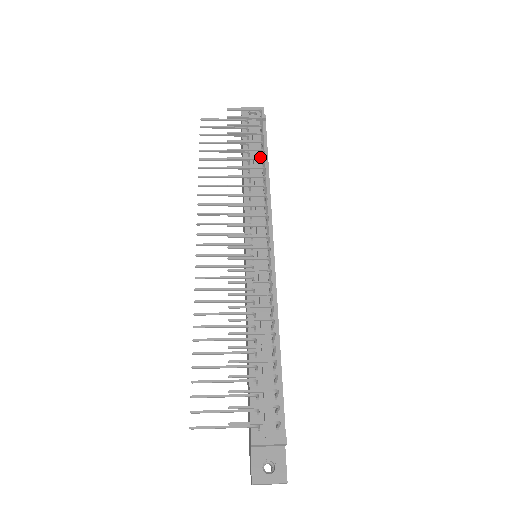
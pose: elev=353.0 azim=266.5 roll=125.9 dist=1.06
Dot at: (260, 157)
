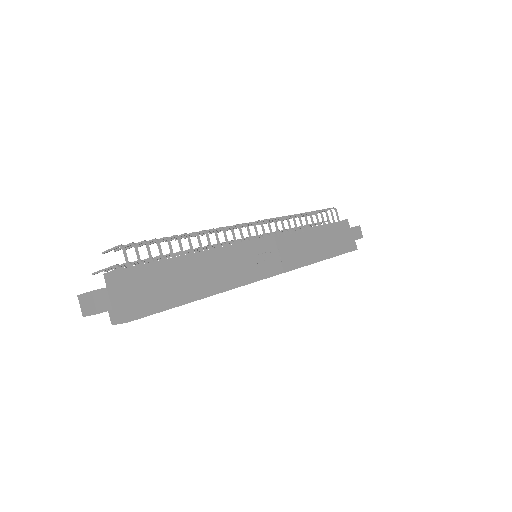
Dot at: (302, 213)
